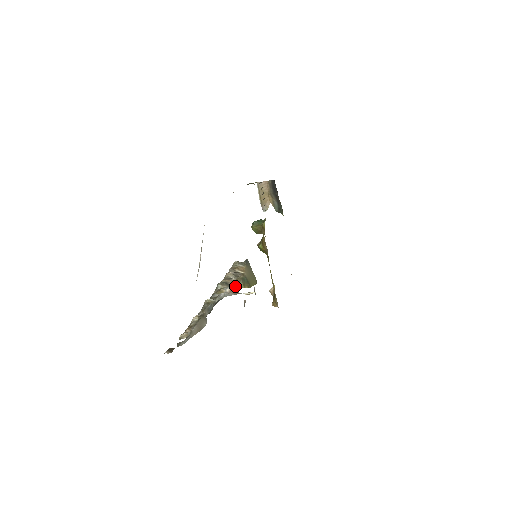
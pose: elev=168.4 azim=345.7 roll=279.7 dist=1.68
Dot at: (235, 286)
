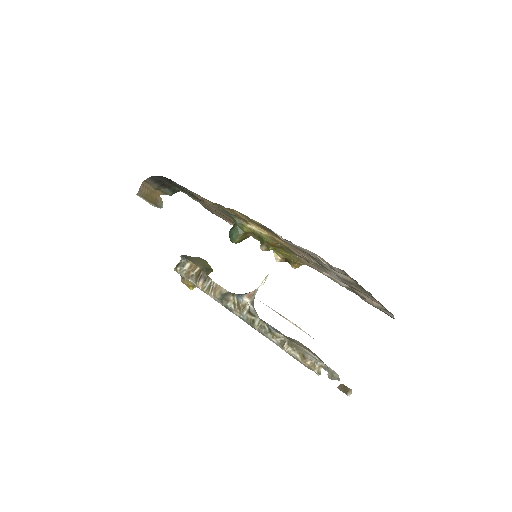
Dot at: occluded
